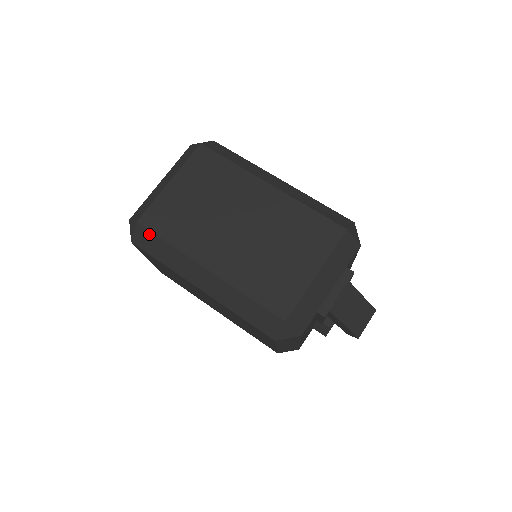
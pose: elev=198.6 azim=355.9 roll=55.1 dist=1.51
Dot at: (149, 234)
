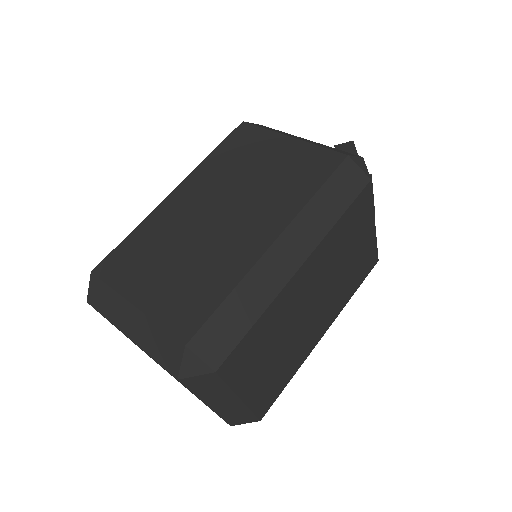
Dot at: (272, 402)
